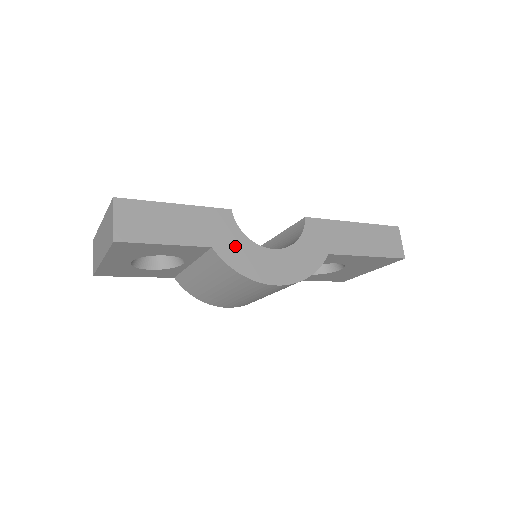
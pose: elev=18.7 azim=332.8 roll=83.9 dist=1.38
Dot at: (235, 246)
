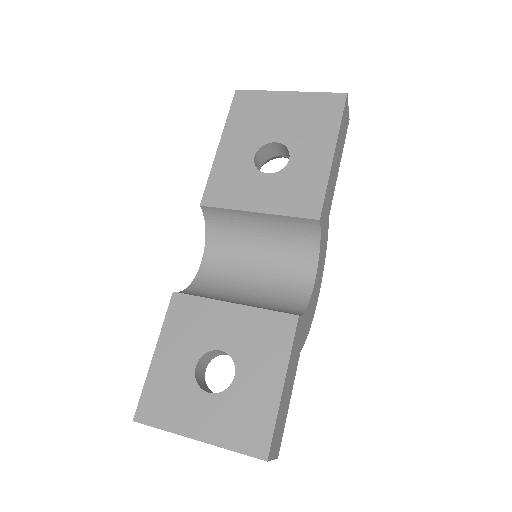
Dot at: (306, 325)
